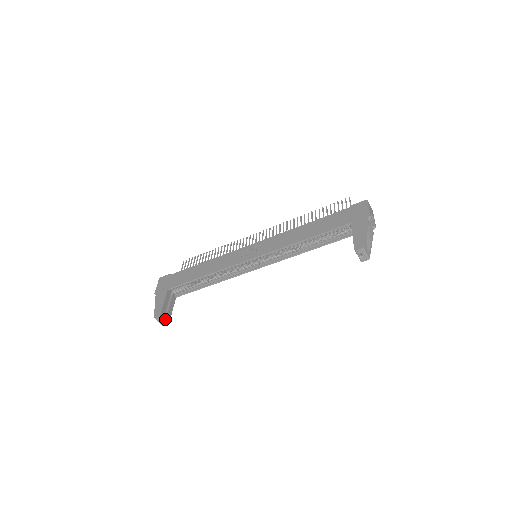
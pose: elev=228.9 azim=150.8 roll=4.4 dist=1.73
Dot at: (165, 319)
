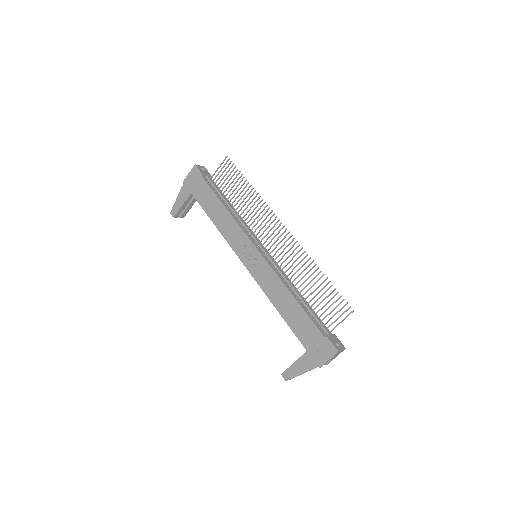
Dot at: (180, 216)
